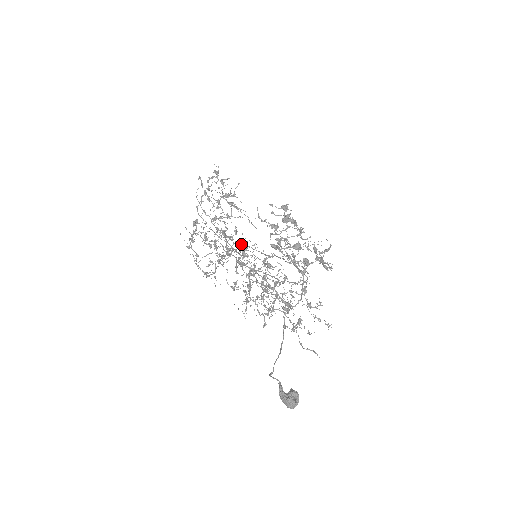
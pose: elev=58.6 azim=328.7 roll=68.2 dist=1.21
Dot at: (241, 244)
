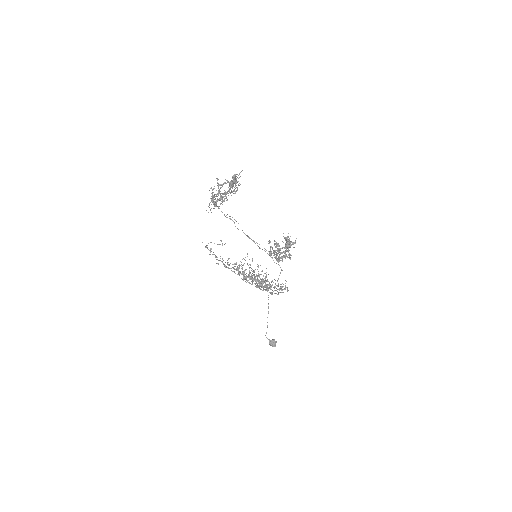
Dot at: (265, 281)
